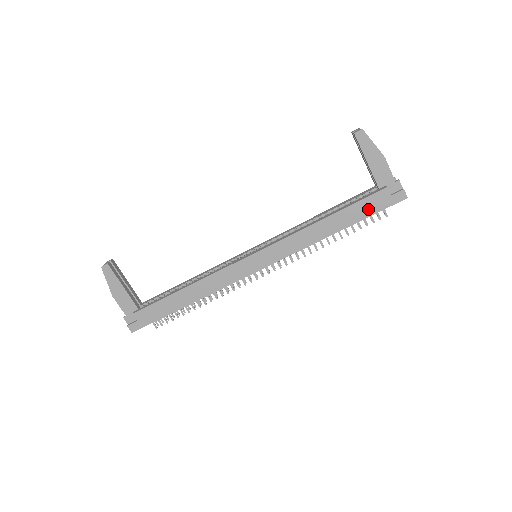
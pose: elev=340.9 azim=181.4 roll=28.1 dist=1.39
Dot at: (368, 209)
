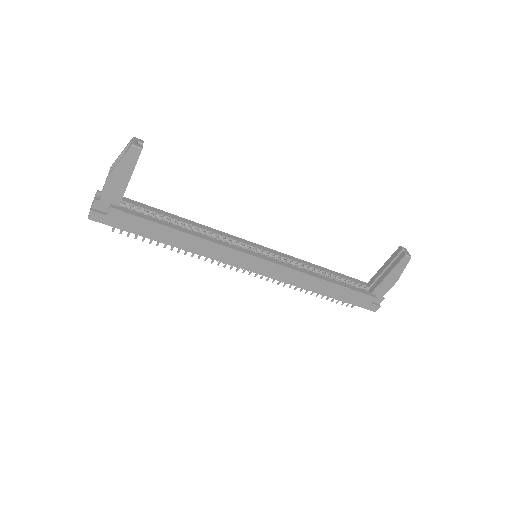
Dot at: (353, 299)
